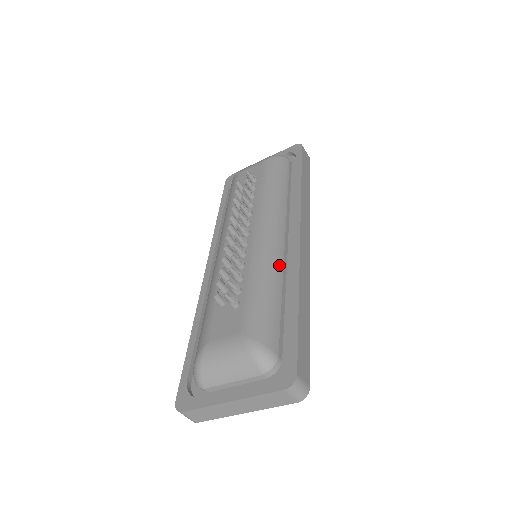
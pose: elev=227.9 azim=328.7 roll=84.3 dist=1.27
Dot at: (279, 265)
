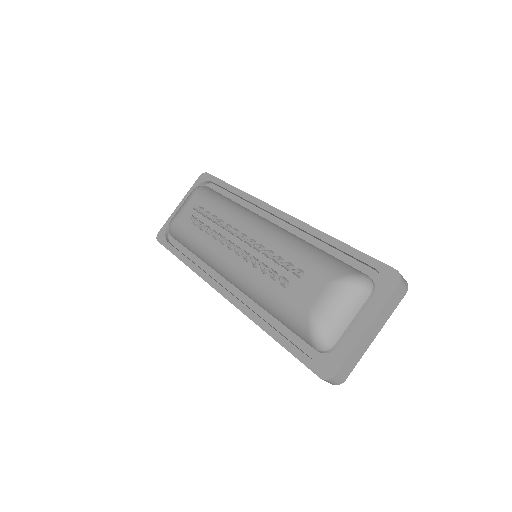
Dot at: (294, 236)
